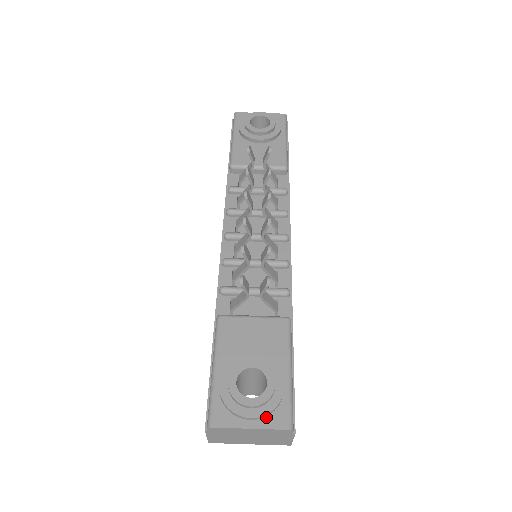
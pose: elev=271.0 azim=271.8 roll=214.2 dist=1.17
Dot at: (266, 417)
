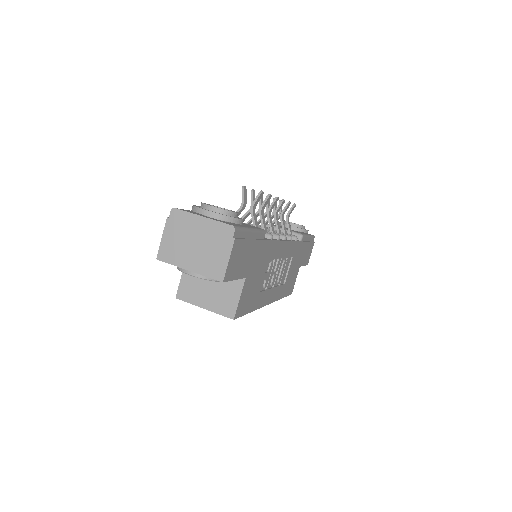
Dot at: (219, 220)
